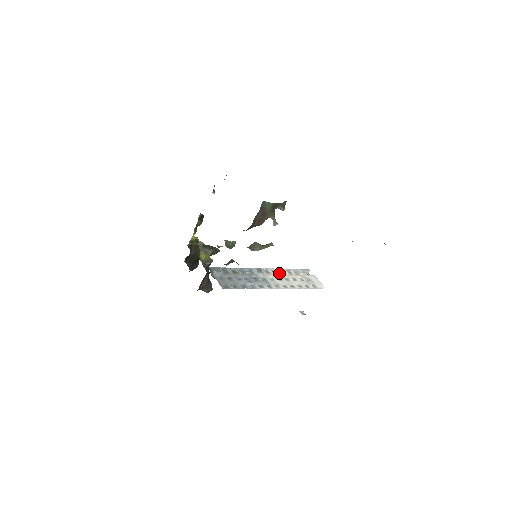
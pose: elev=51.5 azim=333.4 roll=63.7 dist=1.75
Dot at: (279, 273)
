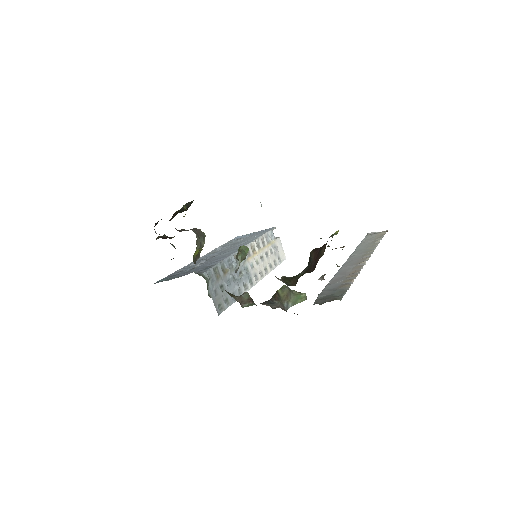
Dot at: (257, 250)
